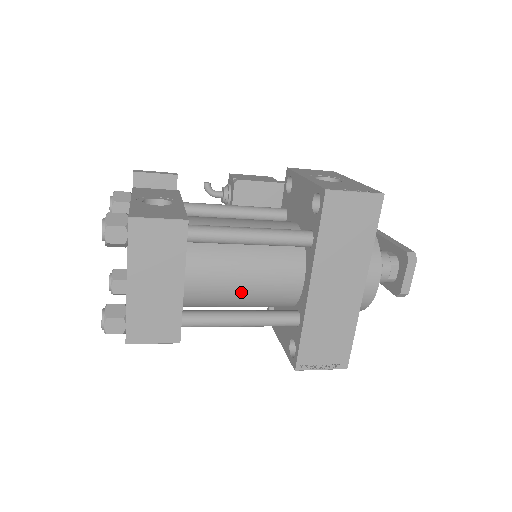
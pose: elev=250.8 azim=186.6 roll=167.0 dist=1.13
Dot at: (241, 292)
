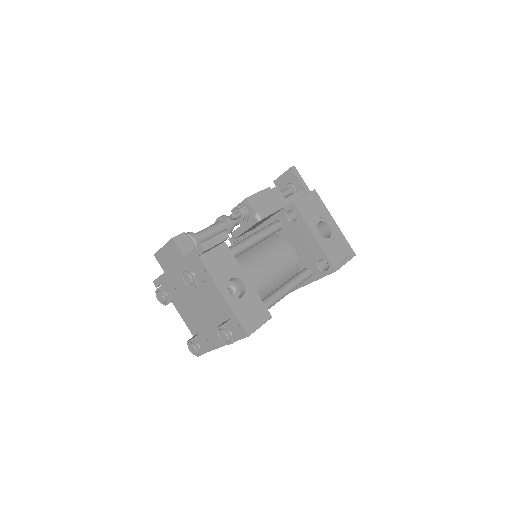
Dot at: occluded
